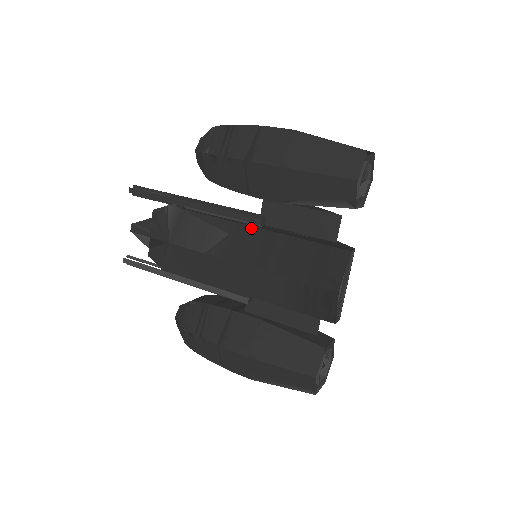
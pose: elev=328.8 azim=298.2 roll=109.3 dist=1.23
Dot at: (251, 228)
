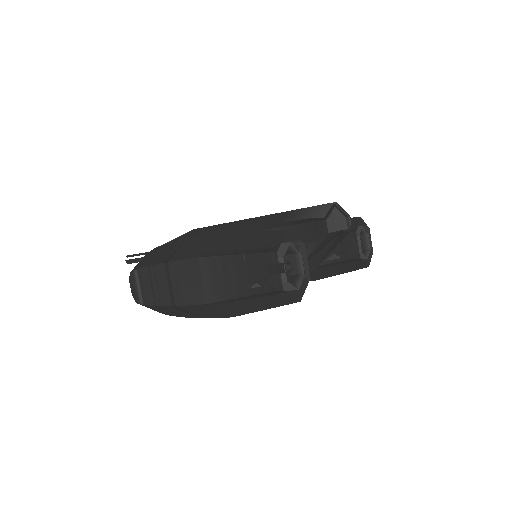
Dot at: occluded
